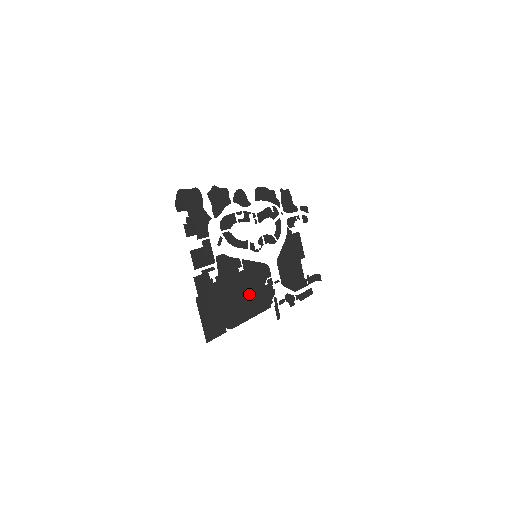
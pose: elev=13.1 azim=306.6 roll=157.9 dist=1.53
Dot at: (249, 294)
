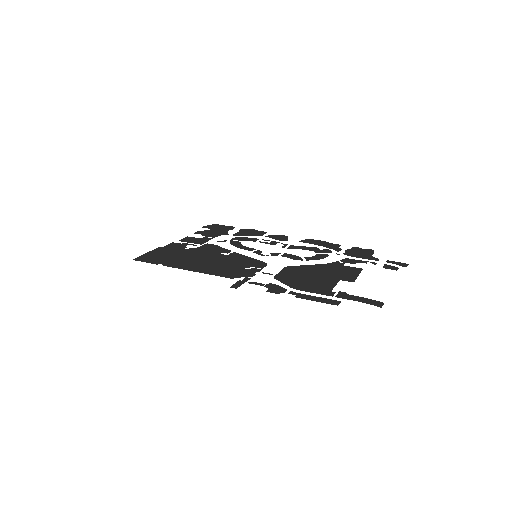
Dot at: (214, 264)
